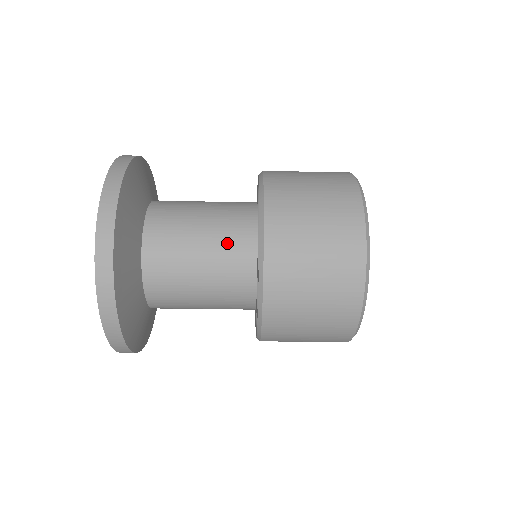
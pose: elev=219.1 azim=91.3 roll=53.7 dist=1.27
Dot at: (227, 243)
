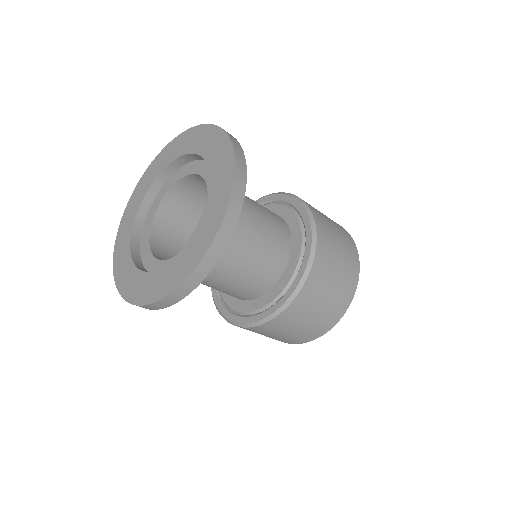
Dot at: (275, 234)
